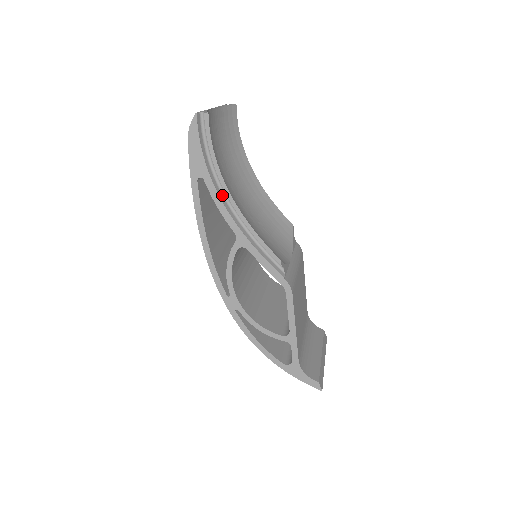
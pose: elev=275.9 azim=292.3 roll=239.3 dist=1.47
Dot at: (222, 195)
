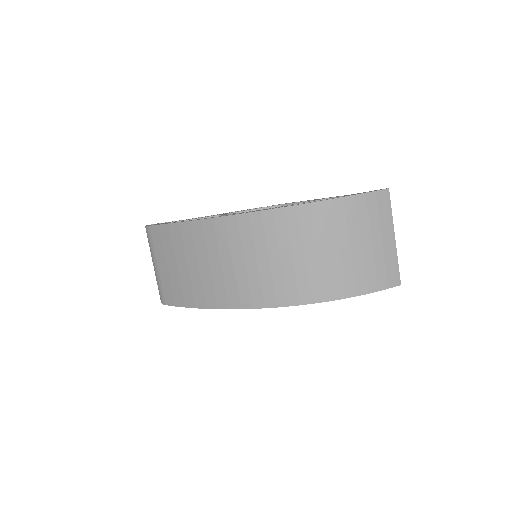
Dot at: occluded
